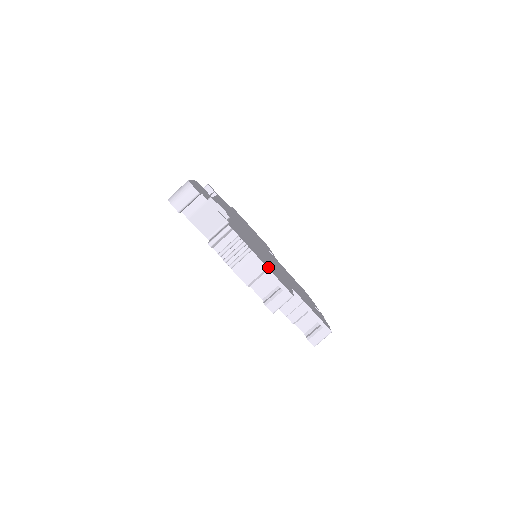
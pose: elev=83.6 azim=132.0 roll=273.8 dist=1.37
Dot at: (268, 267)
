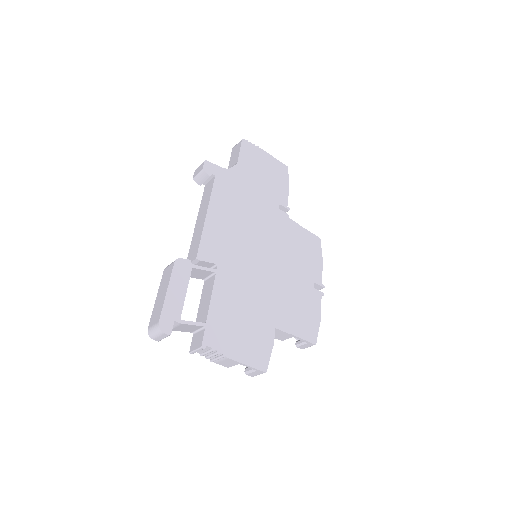
Dot at: (243, 355)
